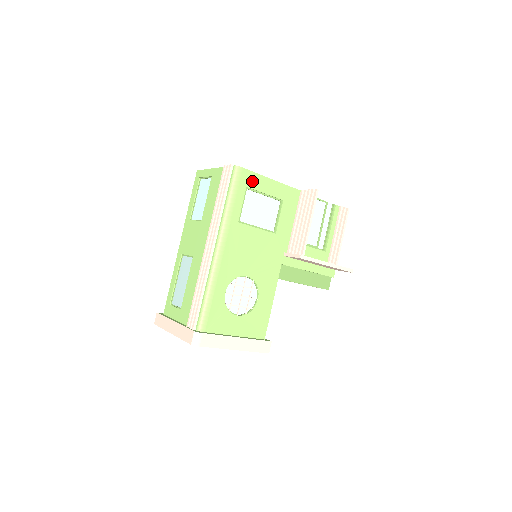
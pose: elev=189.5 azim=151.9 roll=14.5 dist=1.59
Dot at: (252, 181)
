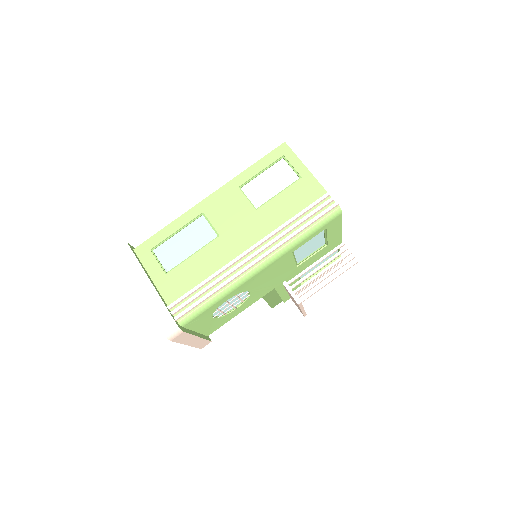
Dot at: (333, 225)
